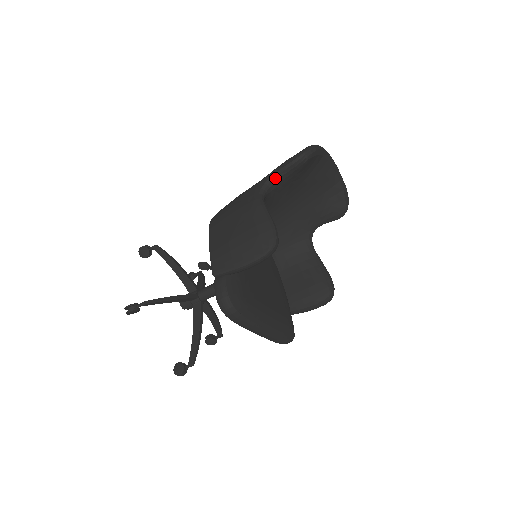
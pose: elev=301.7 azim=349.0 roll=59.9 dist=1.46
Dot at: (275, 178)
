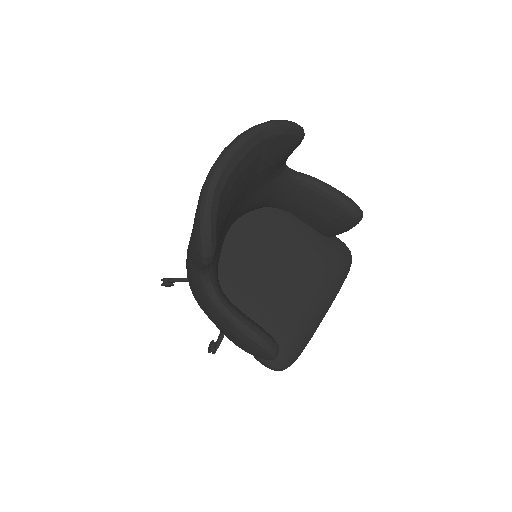
Dot at: (203, 269)
